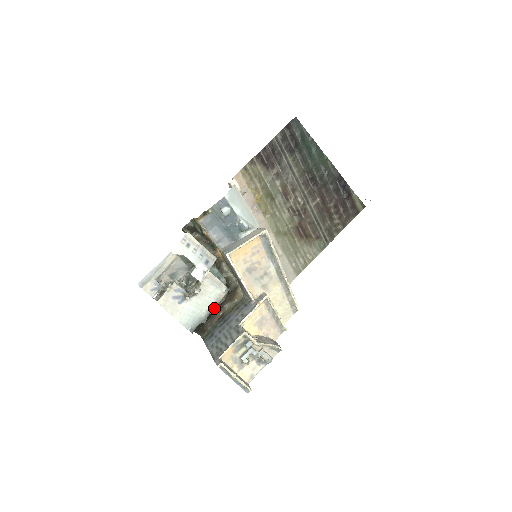
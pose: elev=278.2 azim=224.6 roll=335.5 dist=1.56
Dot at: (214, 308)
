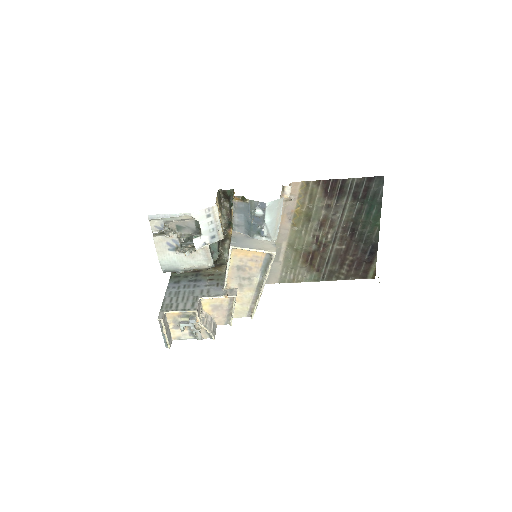
Dot at: occluded
